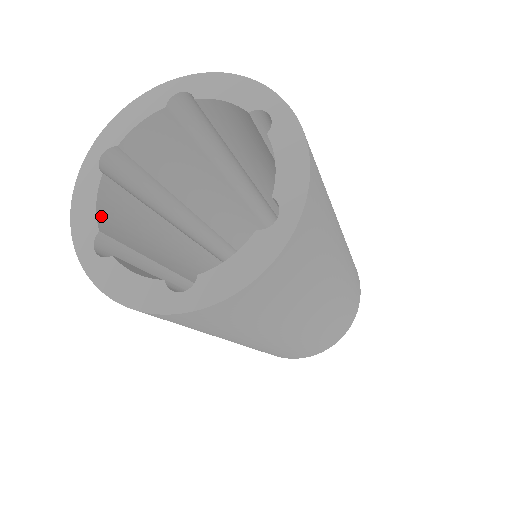
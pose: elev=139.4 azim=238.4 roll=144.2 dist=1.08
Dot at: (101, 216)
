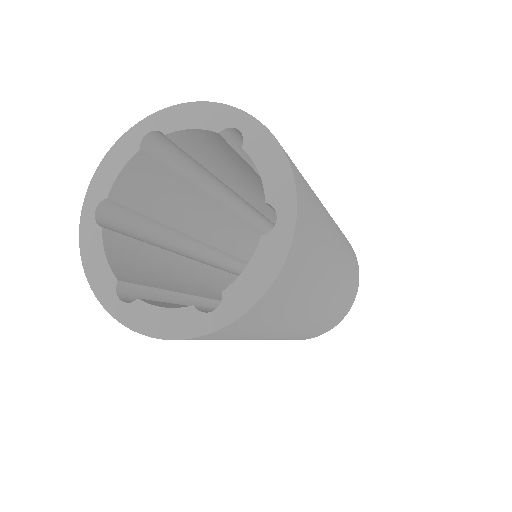
Dot at: (114, 266)
